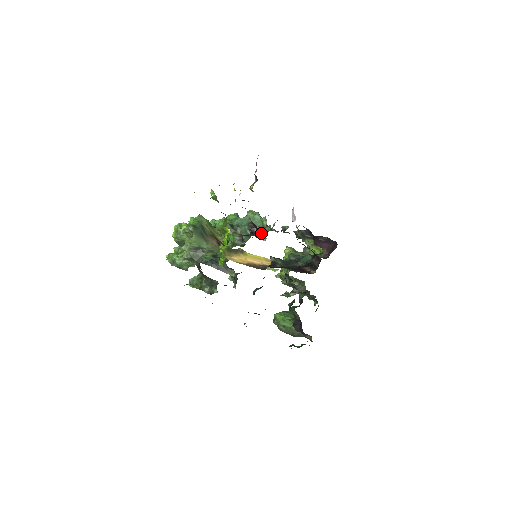
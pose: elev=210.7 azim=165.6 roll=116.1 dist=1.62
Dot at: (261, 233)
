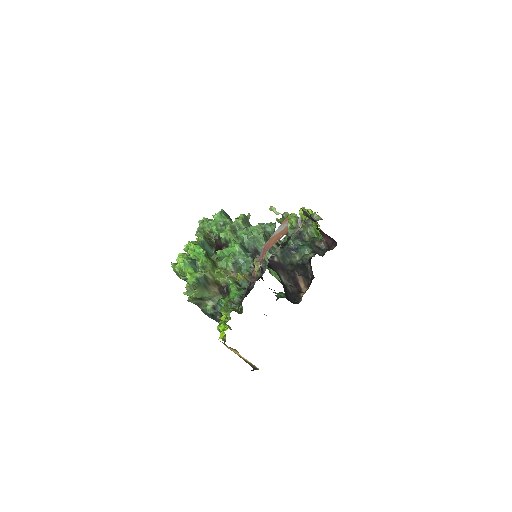
Dot at: occluded
